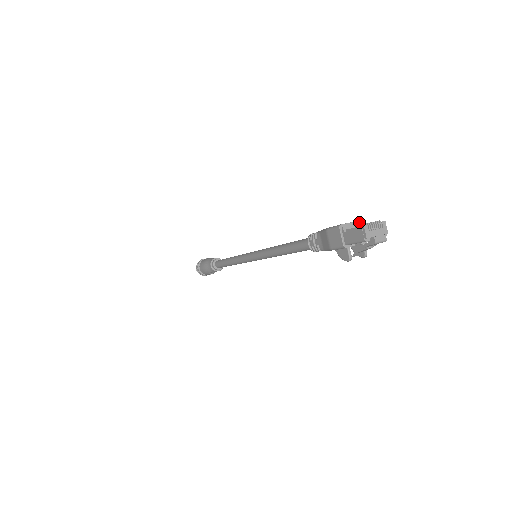
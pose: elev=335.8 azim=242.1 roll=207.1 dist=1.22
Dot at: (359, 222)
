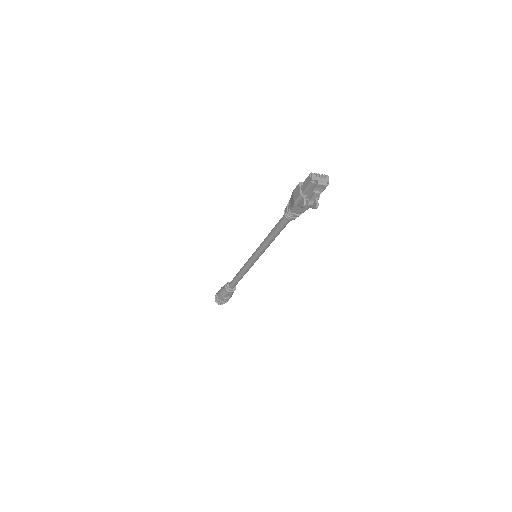
Dot at: occluded
